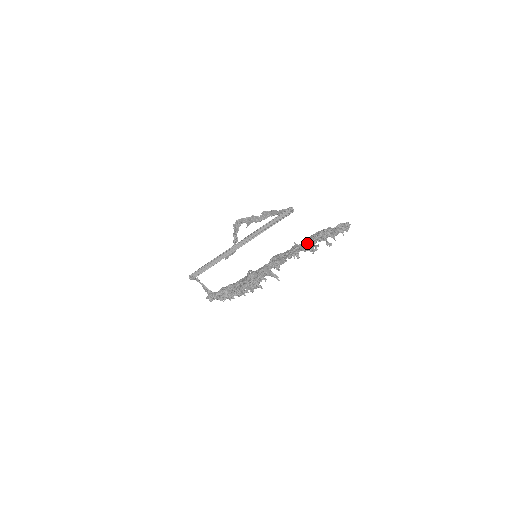
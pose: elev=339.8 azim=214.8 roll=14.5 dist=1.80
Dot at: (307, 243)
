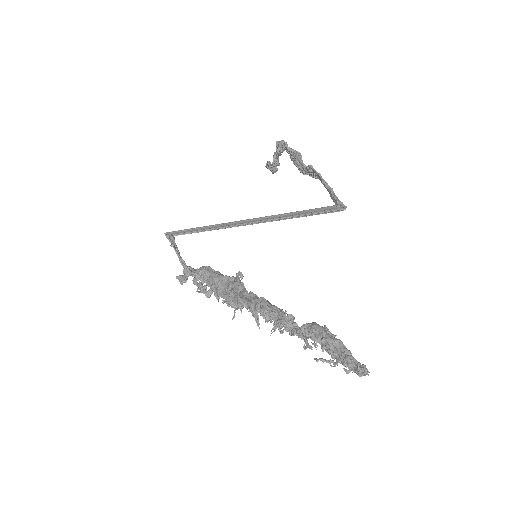
Dot at: (298, 334)
